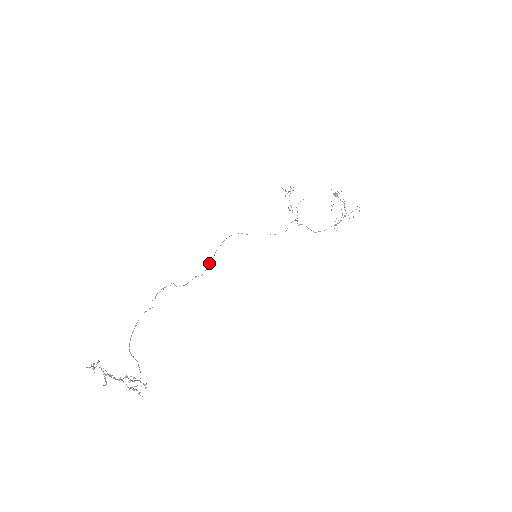
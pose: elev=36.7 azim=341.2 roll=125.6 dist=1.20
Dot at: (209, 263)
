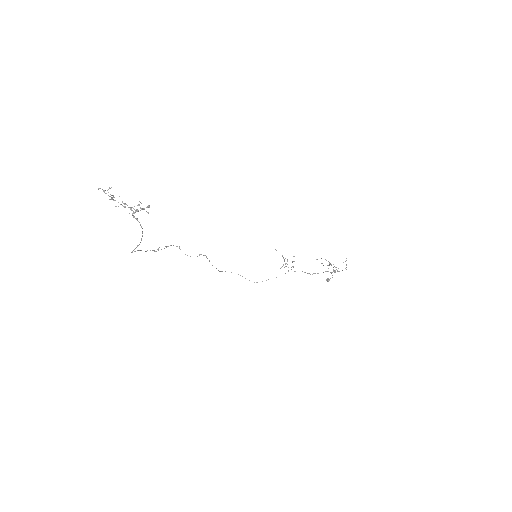
Dot at: occluded
